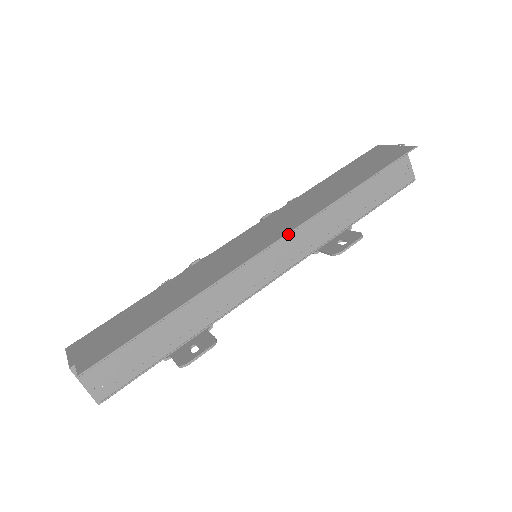
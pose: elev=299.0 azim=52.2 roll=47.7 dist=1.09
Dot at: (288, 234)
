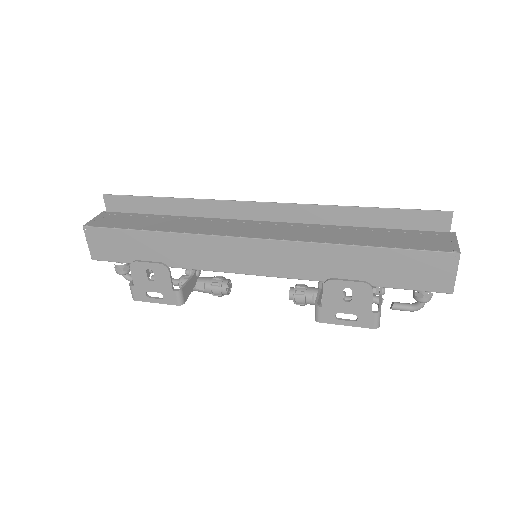
Dot at: (276, 203)
